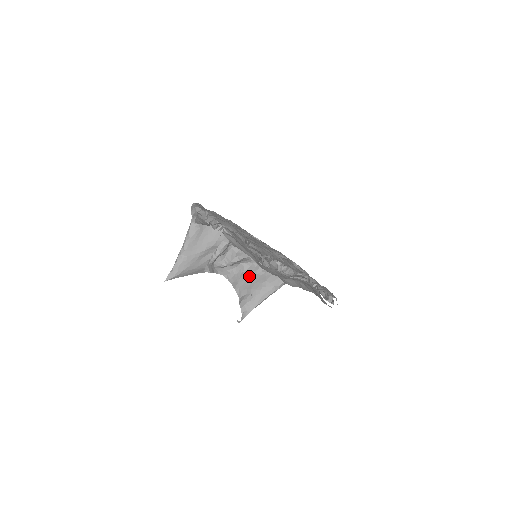
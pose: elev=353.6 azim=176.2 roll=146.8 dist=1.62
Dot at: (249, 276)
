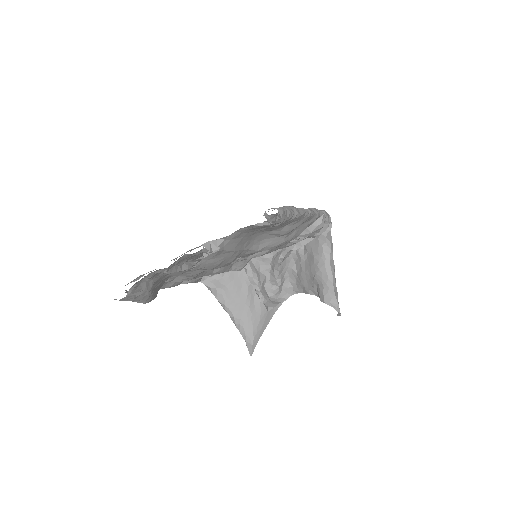
Dot at: (302, 271)
